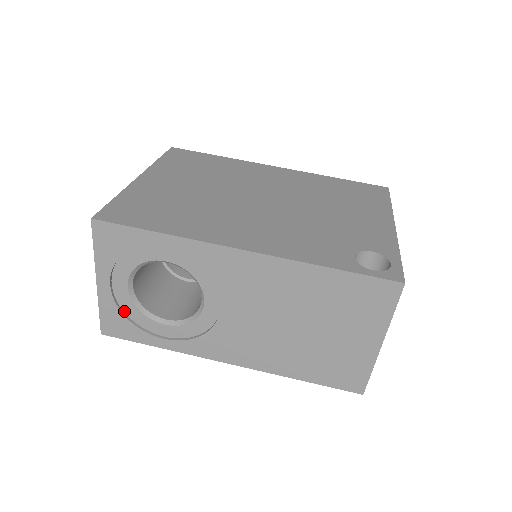
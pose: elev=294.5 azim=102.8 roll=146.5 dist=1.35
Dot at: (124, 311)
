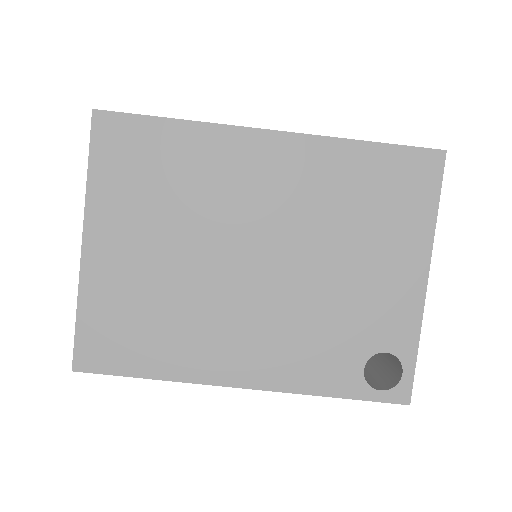
Dot at: occluded
